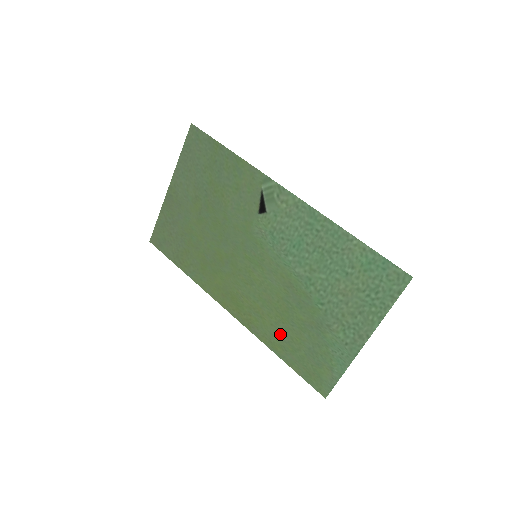
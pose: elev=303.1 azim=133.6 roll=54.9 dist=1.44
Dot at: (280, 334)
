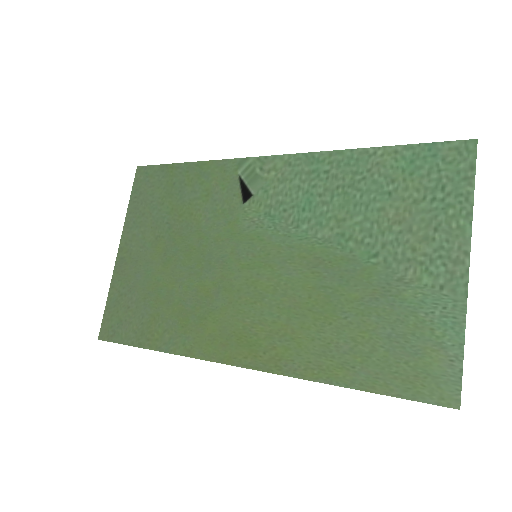
Dot at: (332, 345)
